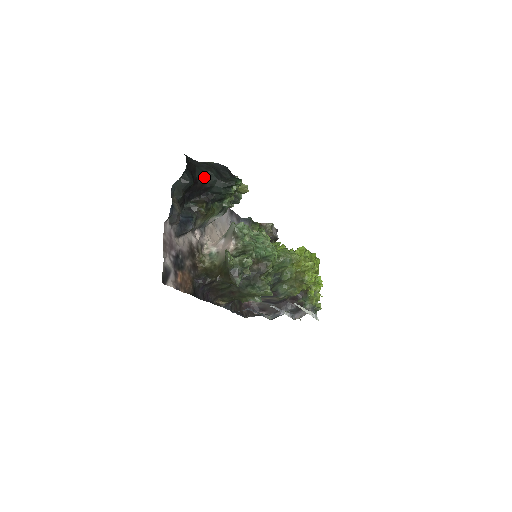
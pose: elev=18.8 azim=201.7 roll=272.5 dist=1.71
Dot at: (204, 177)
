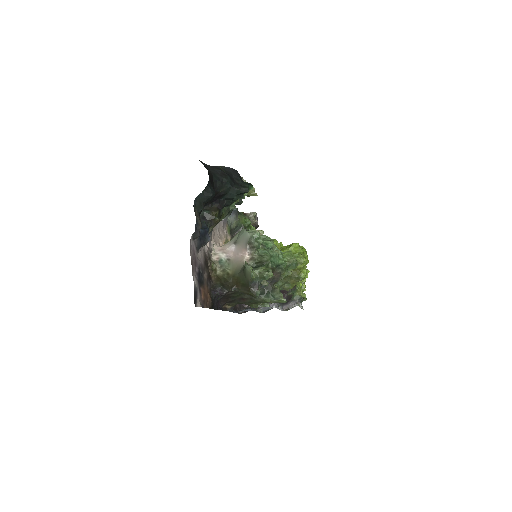
Dot at: (220, 185)
